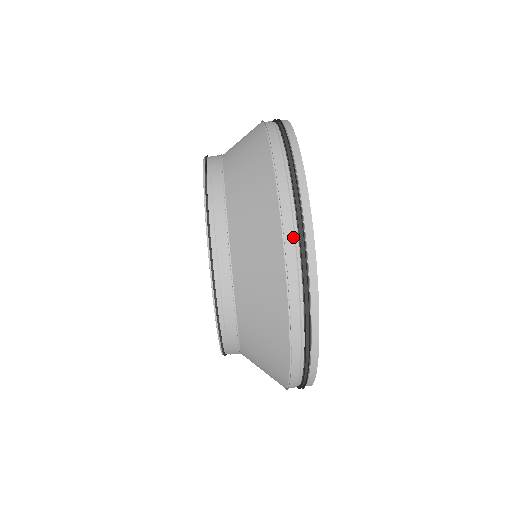
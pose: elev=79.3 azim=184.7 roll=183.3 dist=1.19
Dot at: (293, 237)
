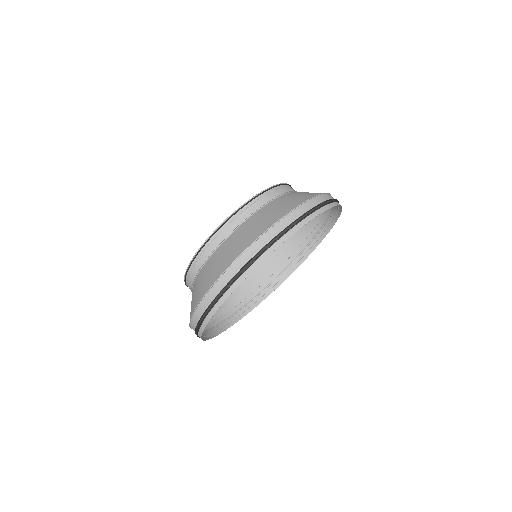
Dot at: (269, 237)
